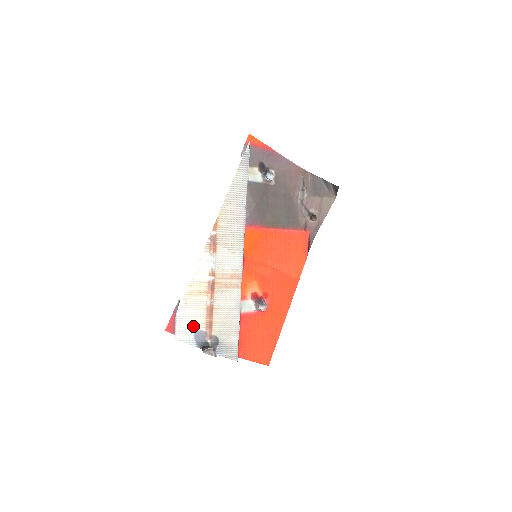
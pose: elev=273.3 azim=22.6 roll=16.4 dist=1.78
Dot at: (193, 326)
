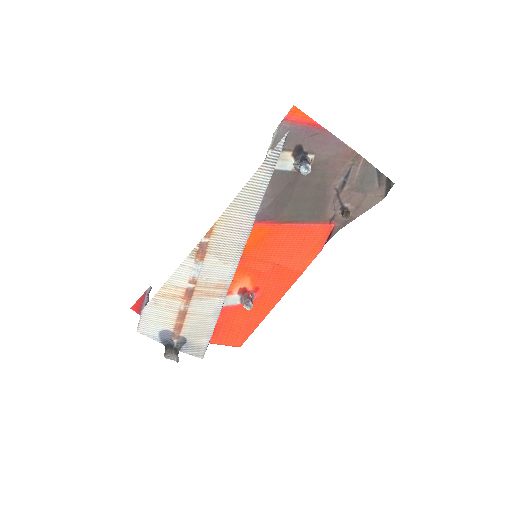
Dot at: (160, 325)
